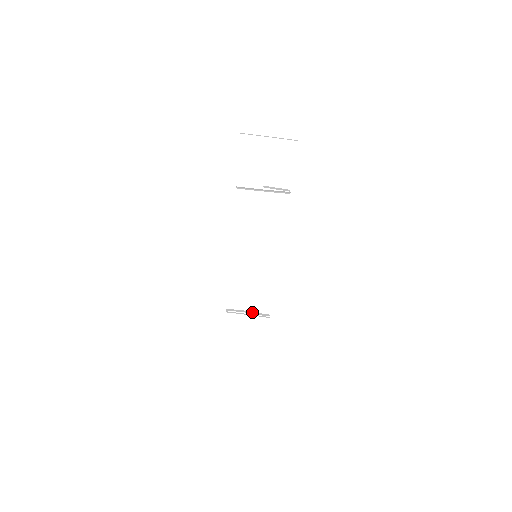
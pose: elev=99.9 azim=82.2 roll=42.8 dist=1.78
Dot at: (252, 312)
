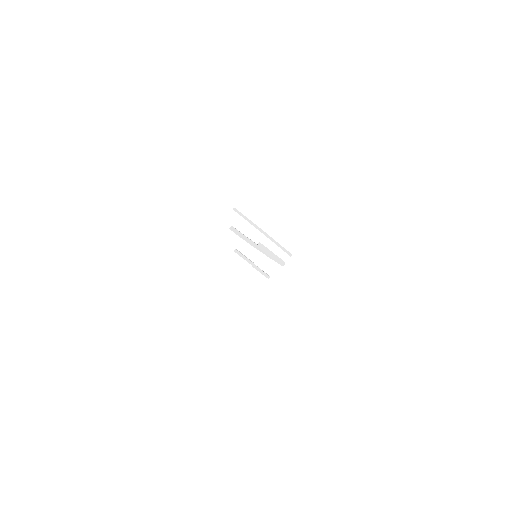
Dot at: (256, 266)
